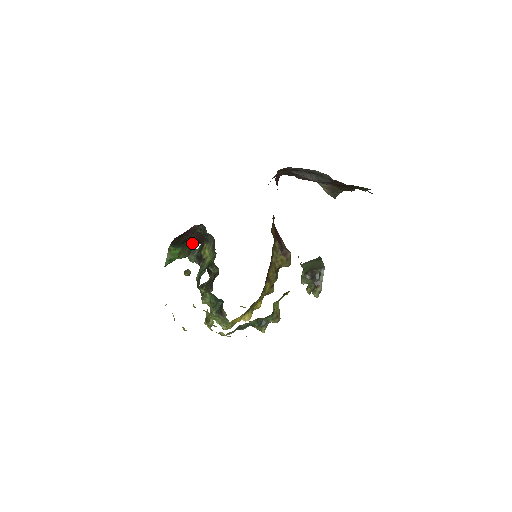
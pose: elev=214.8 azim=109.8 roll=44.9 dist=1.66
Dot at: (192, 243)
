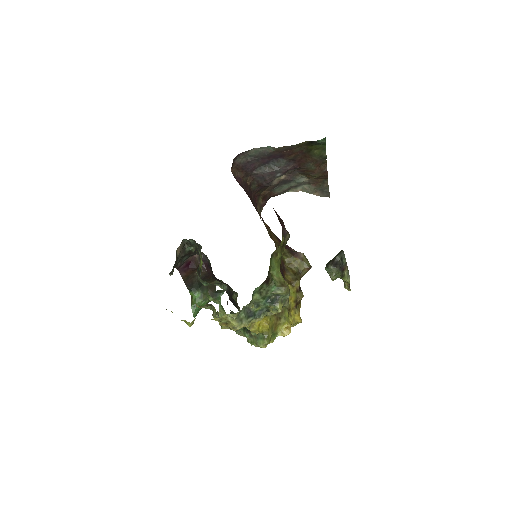
Dot at: (212, 286)
